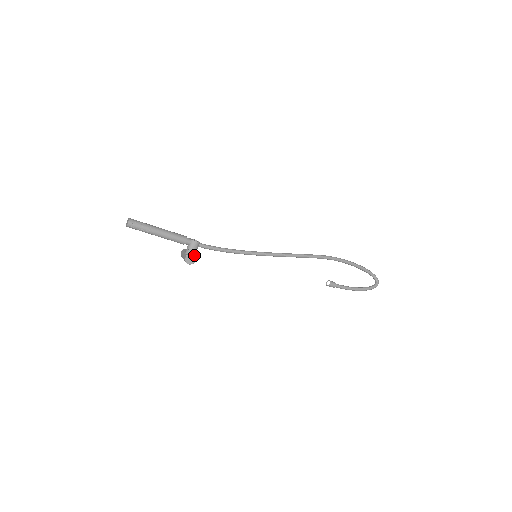
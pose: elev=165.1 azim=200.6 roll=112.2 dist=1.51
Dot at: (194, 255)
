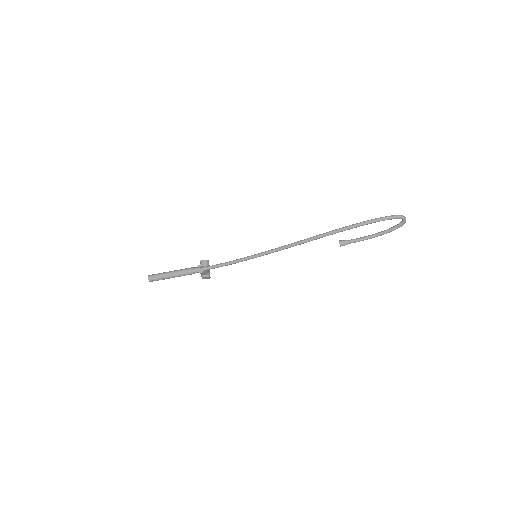
Dot at: (206, 277)
